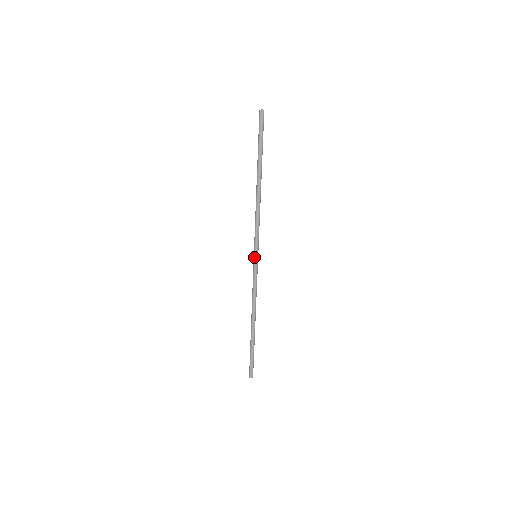
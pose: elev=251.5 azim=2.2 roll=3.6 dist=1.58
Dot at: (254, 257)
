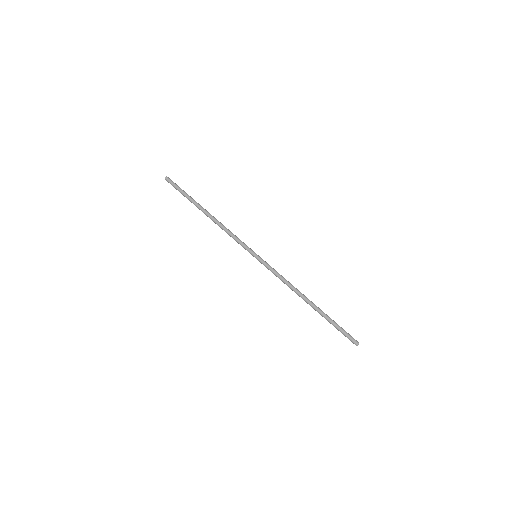
Dot at: occluded
